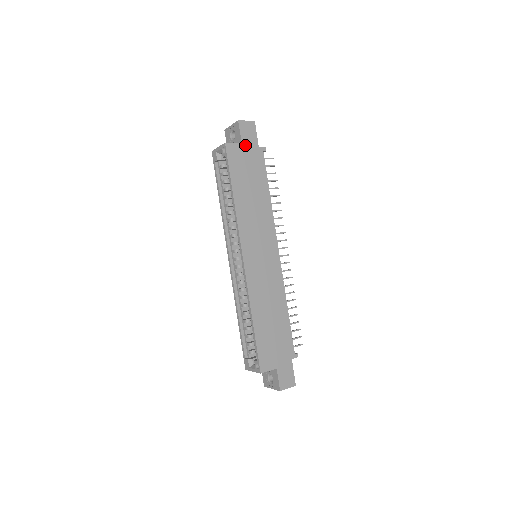
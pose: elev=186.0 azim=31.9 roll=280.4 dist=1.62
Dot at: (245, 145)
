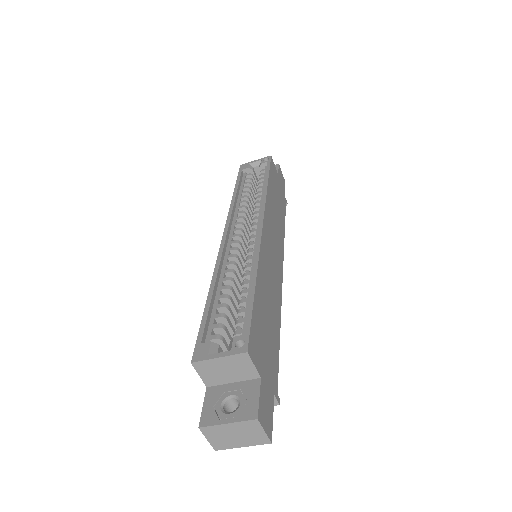
Dot at: (279, 179)
